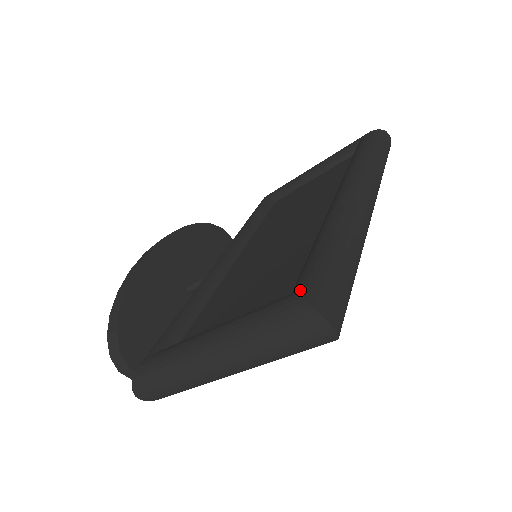
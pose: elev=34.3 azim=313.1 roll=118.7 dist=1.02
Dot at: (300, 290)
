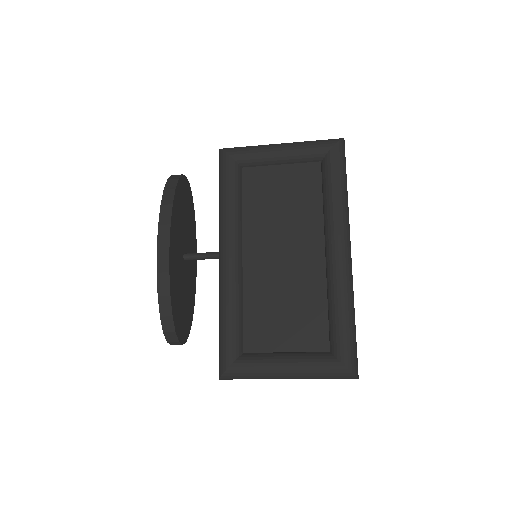
Dot at: (346, 363)
